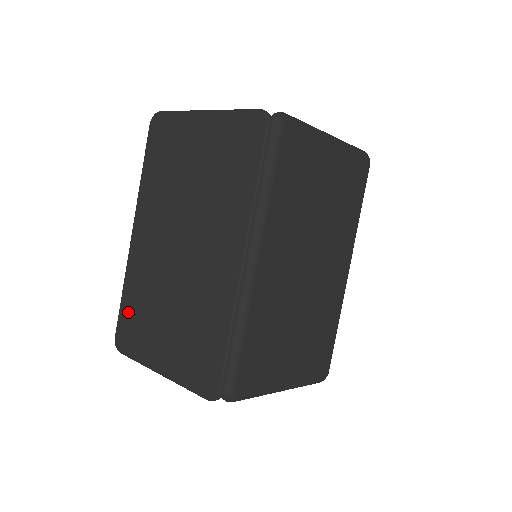
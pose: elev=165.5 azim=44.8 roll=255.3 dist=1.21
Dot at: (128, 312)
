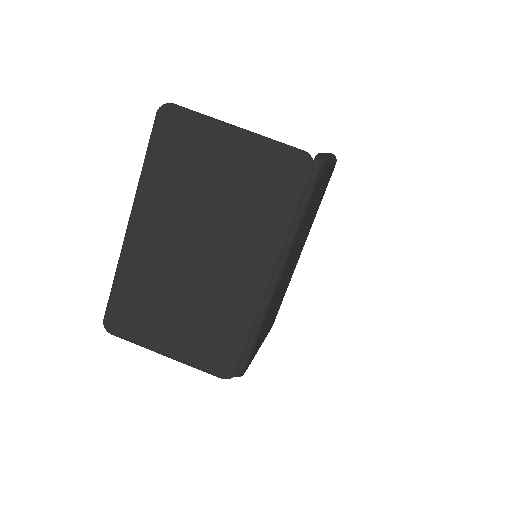
Dot at: (124, 300)
